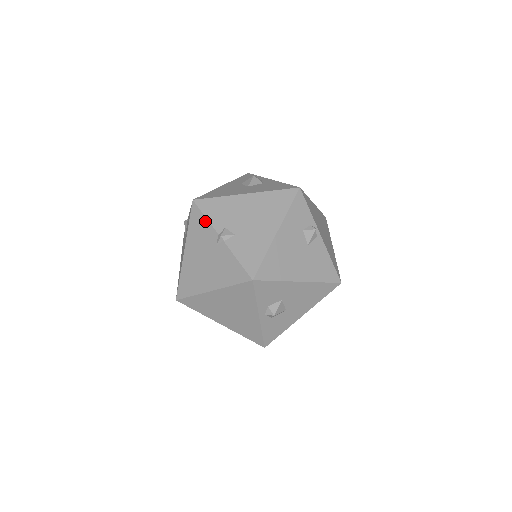
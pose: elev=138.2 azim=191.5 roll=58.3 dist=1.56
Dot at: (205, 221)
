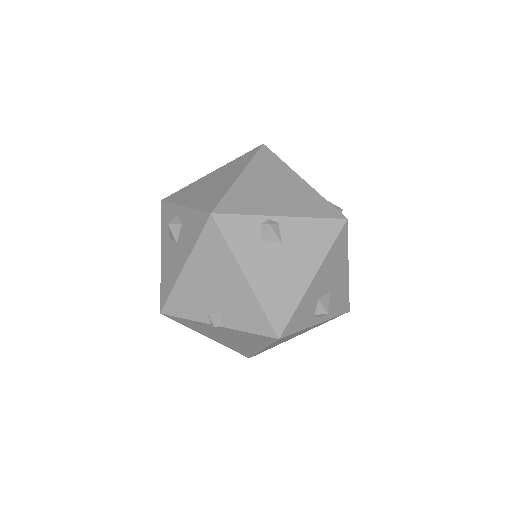
Dot at: (189, 321)
